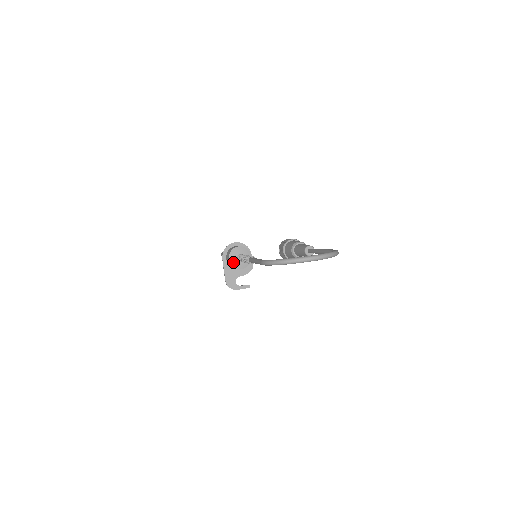
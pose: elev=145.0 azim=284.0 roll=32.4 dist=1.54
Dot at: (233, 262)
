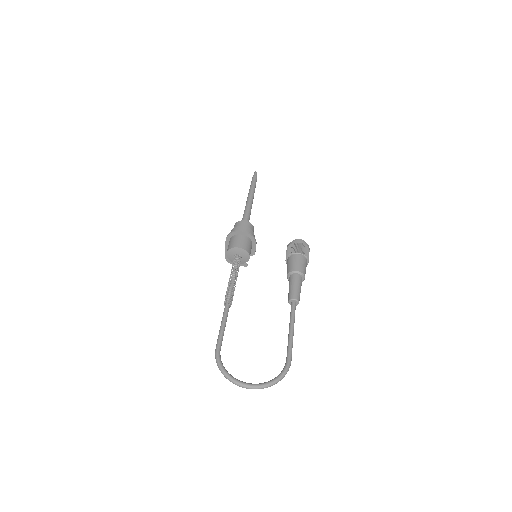
Dot at: (230, 257)
